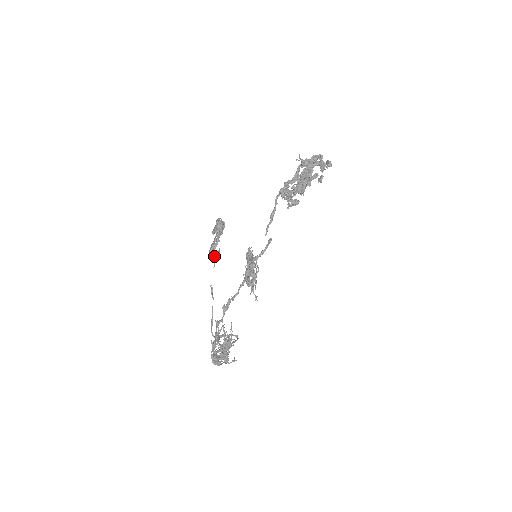
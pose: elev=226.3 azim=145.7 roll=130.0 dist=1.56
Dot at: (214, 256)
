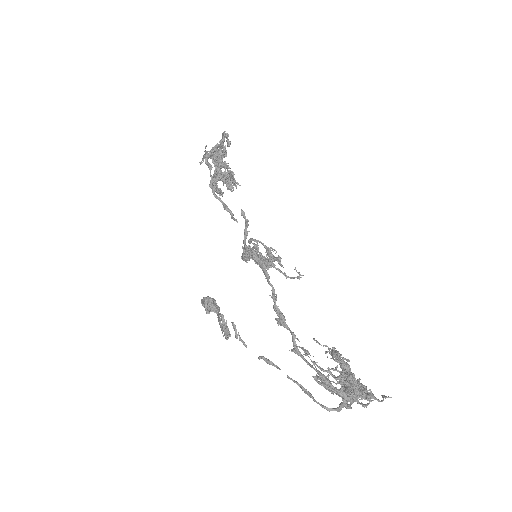
Dot at: occluded
